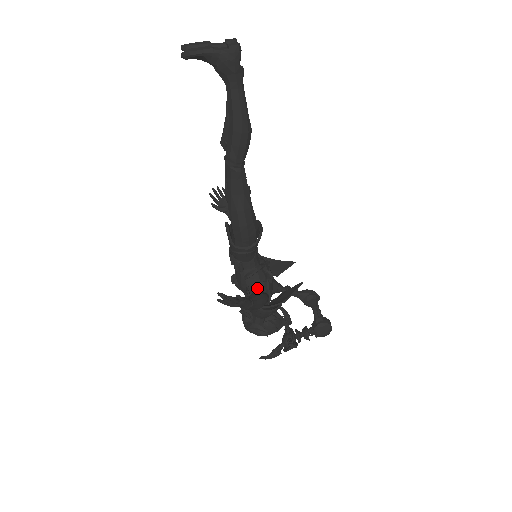
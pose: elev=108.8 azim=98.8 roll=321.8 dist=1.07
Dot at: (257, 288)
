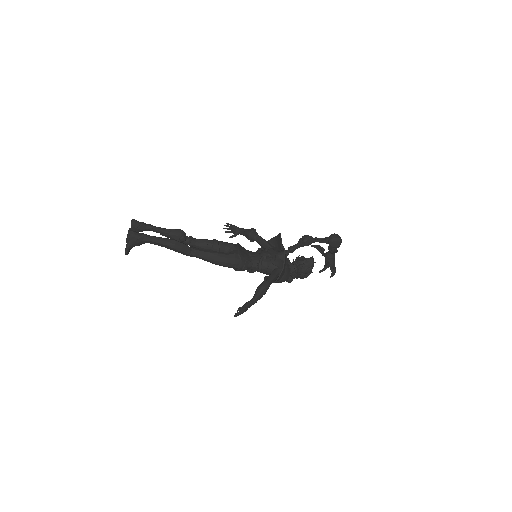
Dot at: (270, 271)
